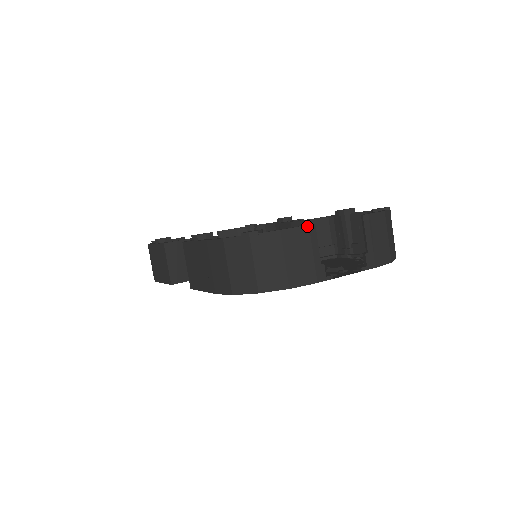
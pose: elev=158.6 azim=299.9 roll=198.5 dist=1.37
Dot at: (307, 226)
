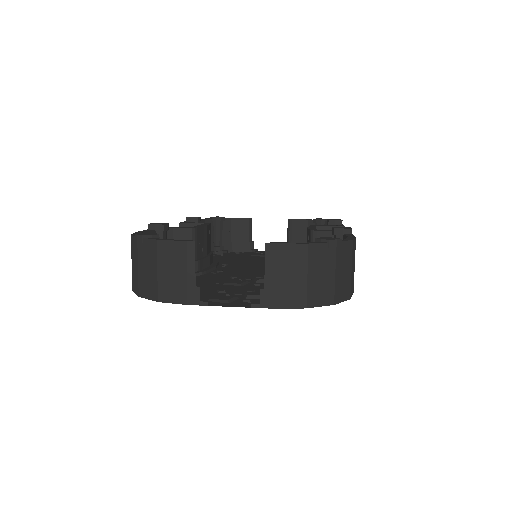
Dot at: (185, 242)
